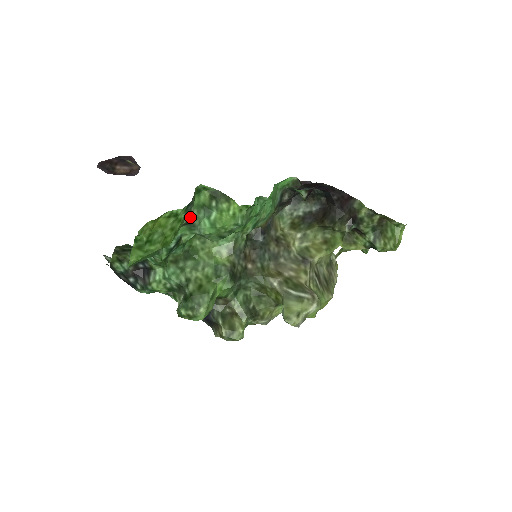
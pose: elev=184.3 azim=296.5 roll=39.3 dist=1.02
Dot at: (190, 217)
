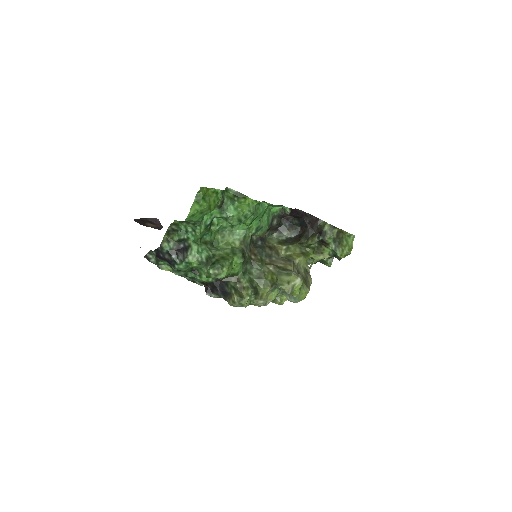
Dot at: (223, 201)
